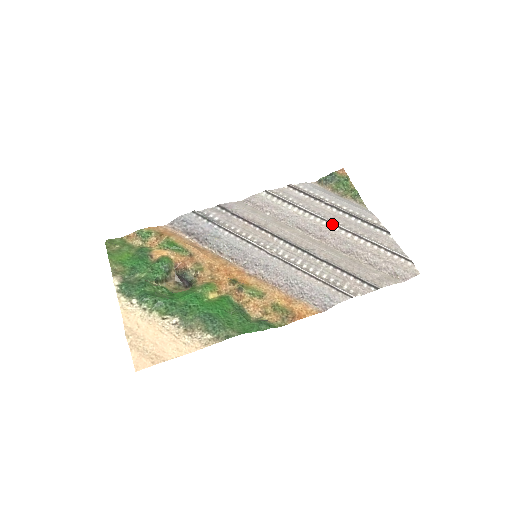
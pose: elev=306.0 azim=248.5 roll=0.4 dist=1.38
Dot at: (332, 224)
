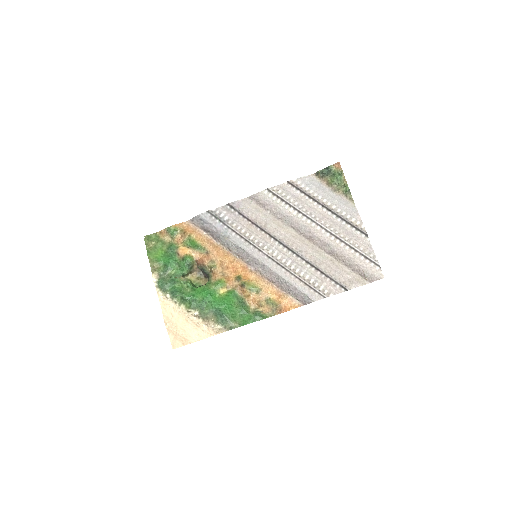
Dot at: (320, 226)
